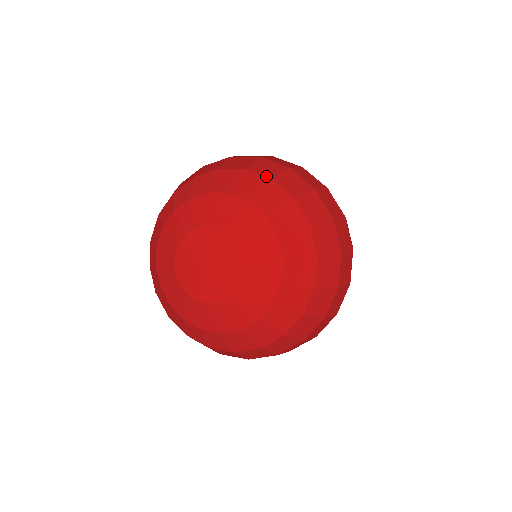
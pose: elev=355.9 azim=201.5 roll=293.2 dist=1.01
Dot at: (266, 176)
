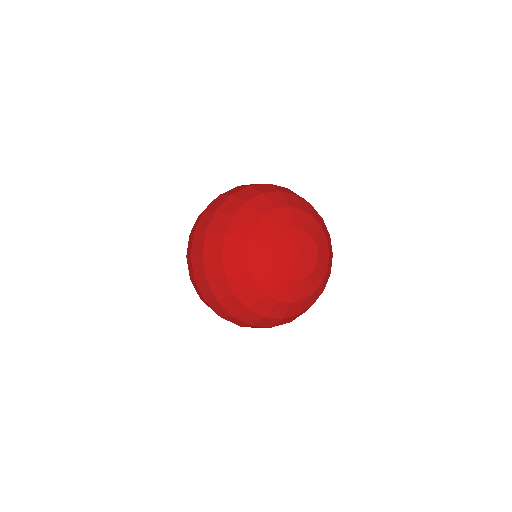
Dot at: (258, 195)
